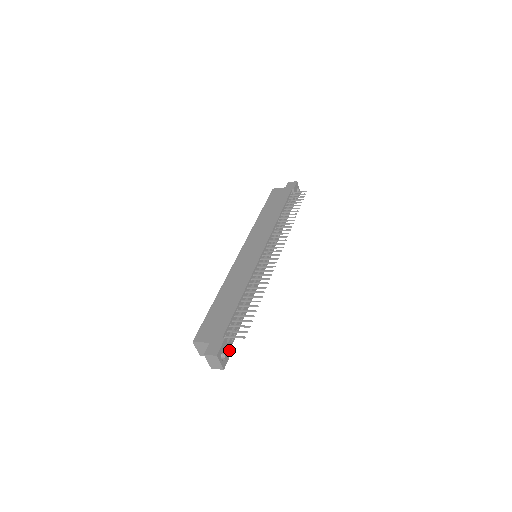
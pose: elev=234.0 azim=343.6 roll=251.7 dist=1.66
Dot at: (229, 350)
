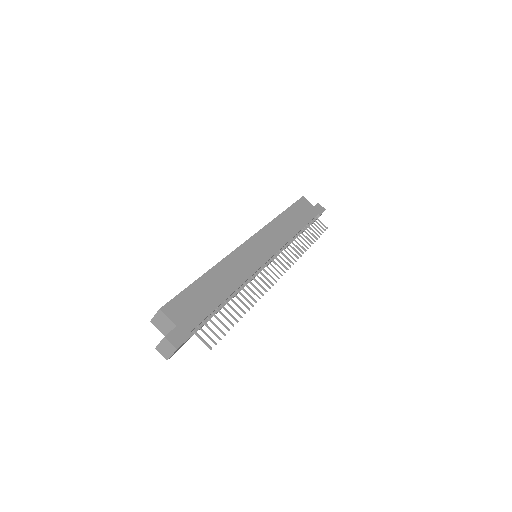
Dot at: (184, 343)
